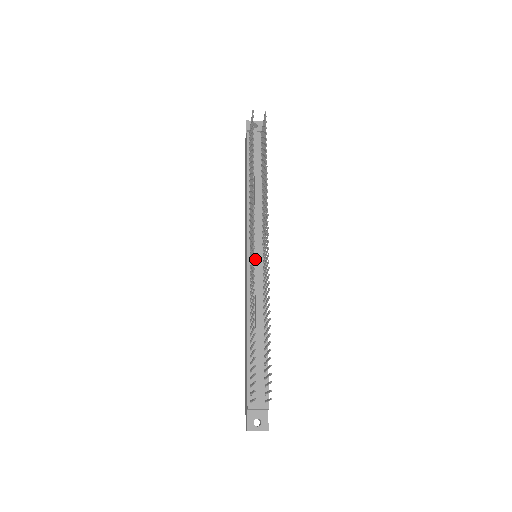
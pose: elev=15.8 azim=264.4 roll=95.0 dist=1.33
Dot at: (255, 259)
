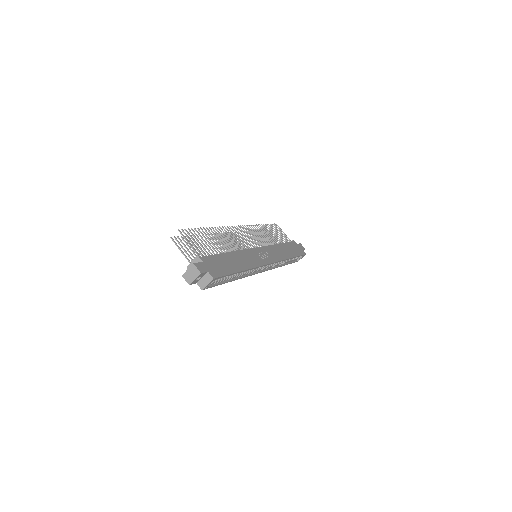
Dot at: occluded
